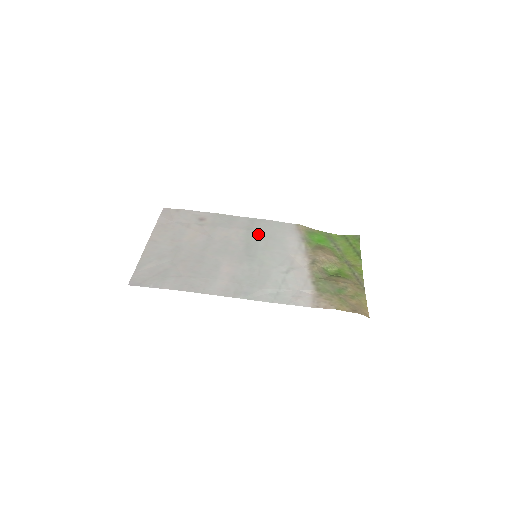
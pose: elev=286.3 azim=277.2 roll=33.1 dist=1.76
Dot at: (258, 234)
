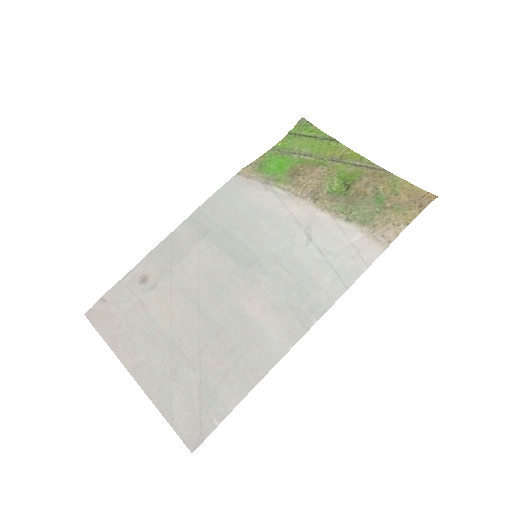
Dot at: (222, 229)
